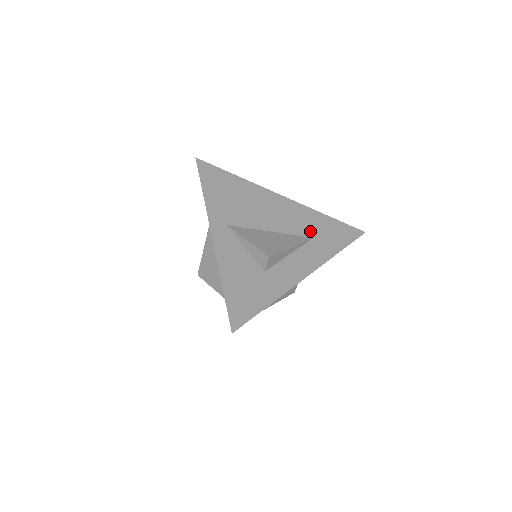
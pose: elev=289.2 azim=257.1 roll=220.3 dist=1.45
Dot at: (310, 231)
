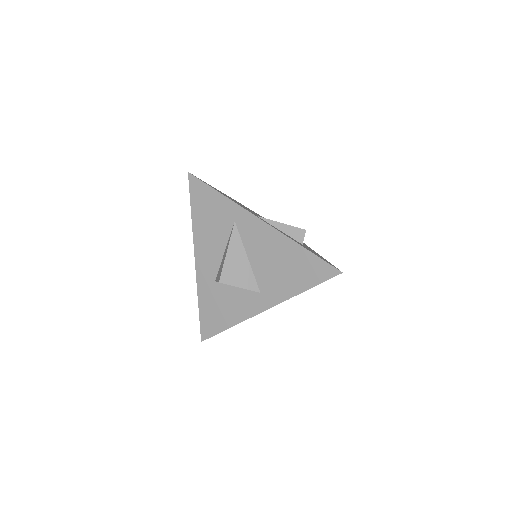
Dot at: occluded
